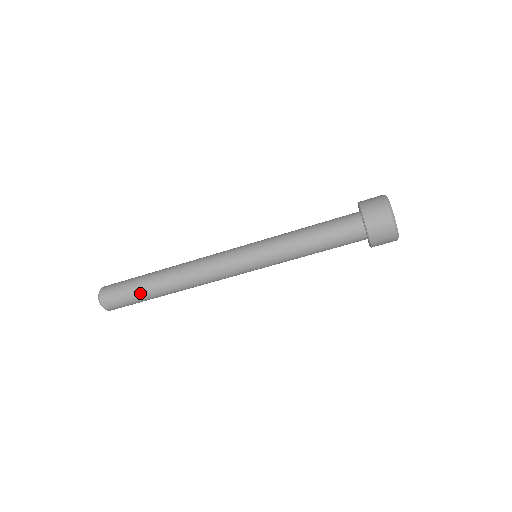
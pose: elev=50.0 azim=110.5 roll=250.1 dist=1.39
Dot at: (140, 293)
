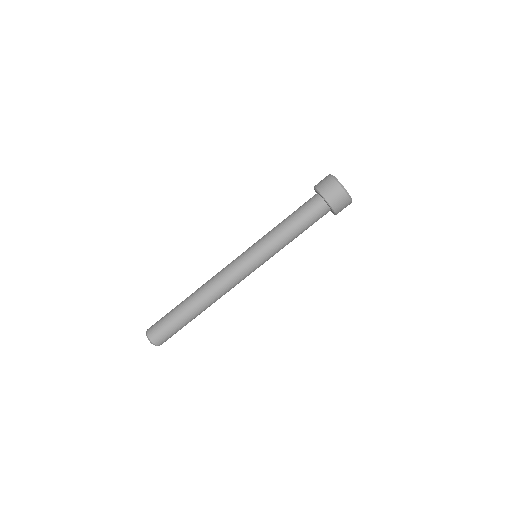
Dot at: (174, 310)
